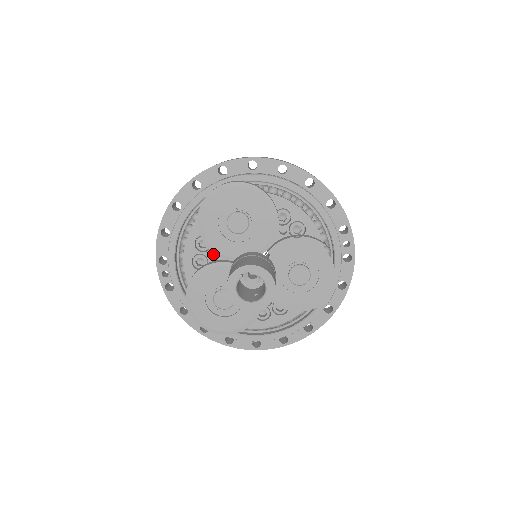
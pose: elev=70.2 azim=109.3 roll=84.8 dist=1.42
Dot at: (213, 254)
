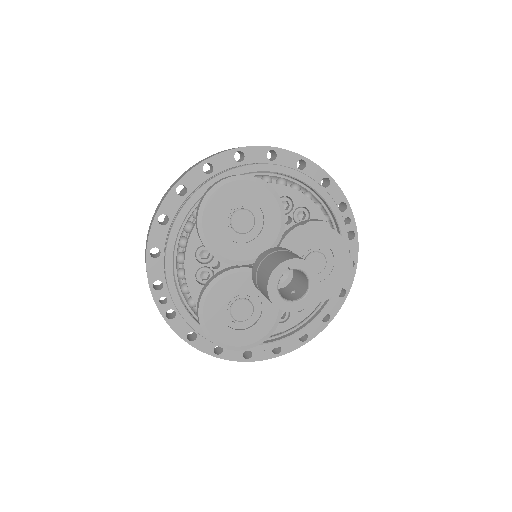
Dot at: (215, 264)
